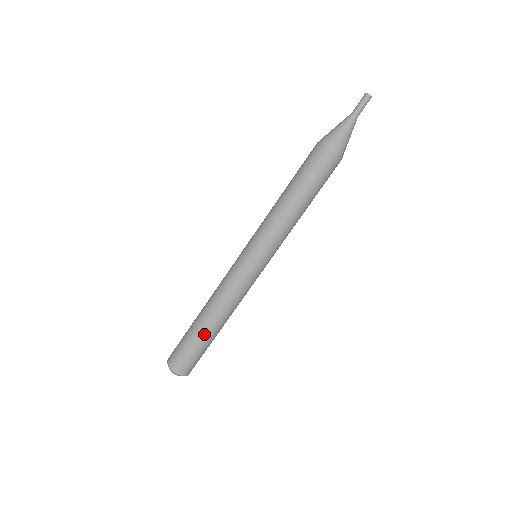
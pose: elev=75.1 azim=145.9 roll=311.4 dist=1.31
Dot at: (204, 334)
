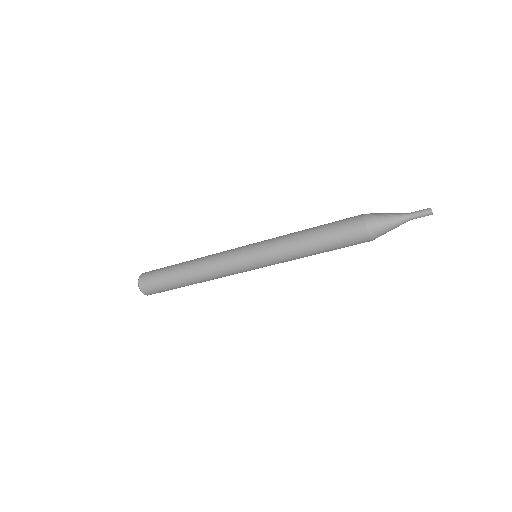
Dot at: (183, 286)
